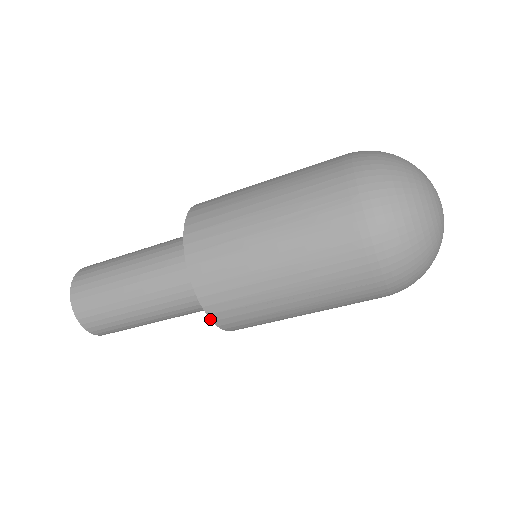
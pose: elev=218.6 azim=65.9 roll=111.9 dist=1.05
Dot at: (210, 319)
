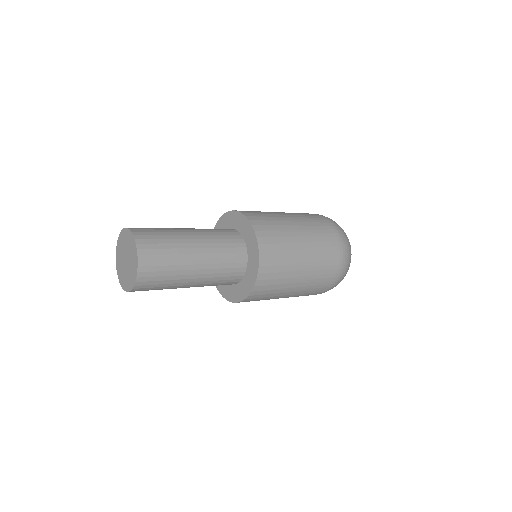
Dot at: occluded
